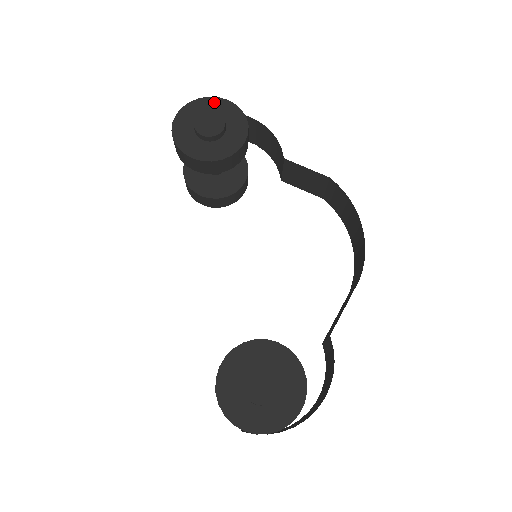
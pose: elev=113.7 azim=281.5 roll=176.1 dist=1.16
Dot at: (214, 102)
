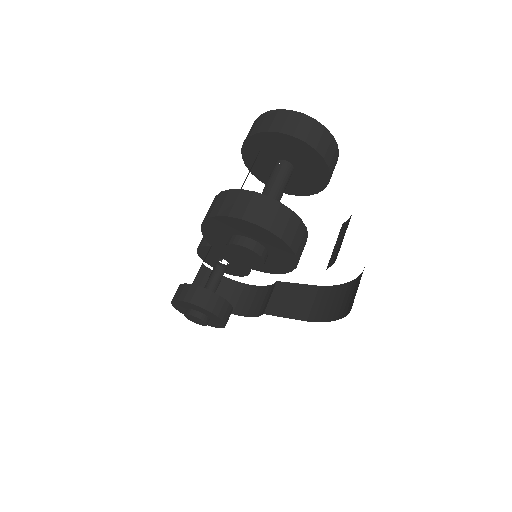
Dot at: (271, 238)
